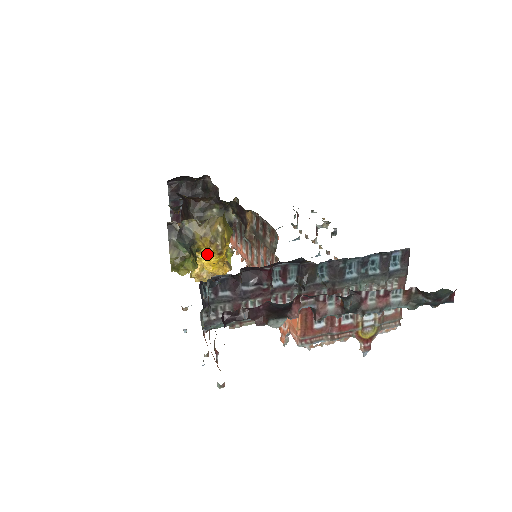
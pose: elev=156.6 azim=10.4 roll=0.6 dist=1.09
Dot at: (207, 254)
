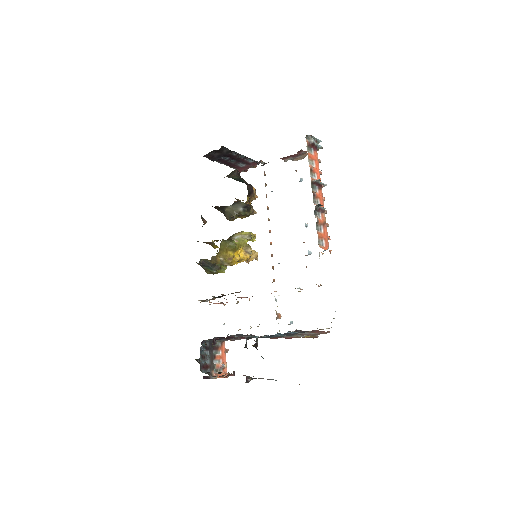
Dot at: occluded
